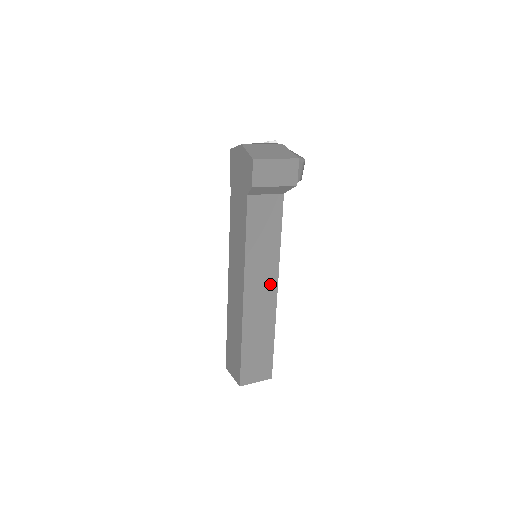
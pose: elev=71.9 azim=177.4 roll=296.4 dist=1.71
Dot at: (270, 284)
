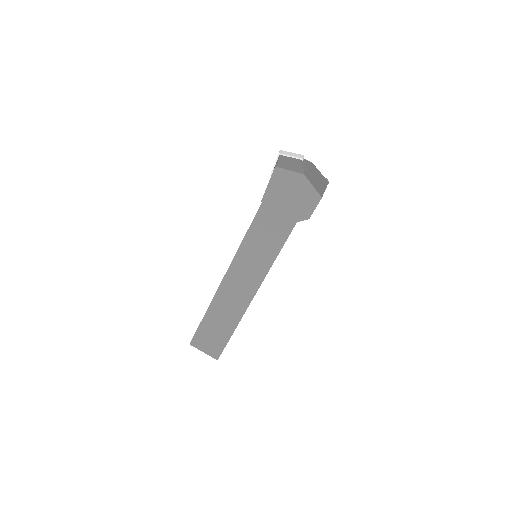
Dot at: occluded
